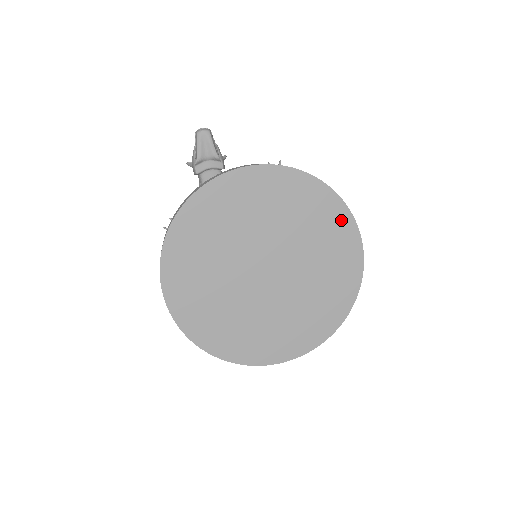
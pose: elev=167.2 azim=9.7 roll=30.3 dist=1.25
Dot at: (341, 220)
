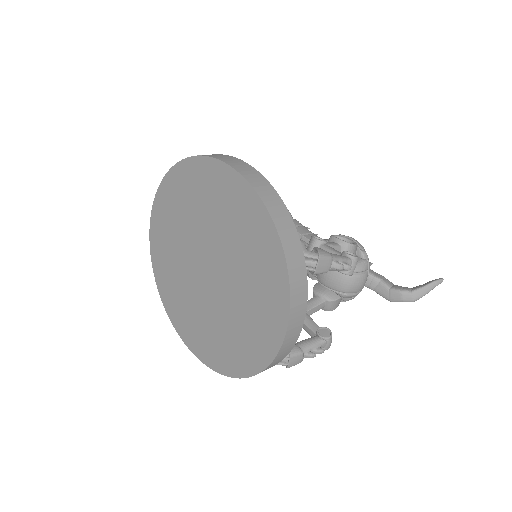
Dot at: (218, 175)
